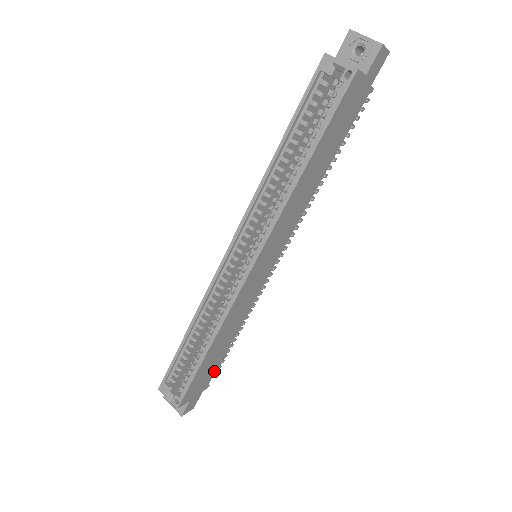
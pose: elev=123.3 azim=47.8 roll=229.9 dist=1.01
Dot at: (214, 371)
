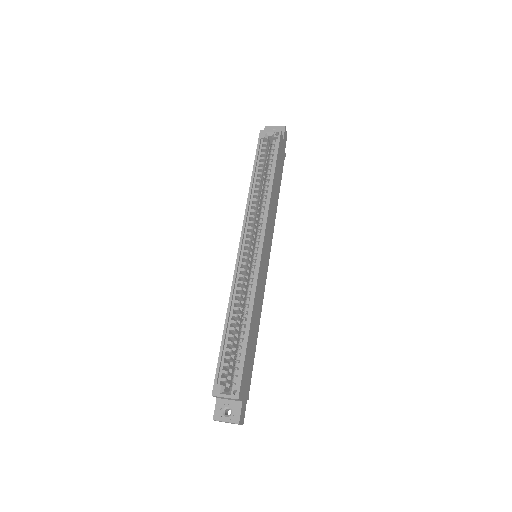
Dot at: (251, 374)
